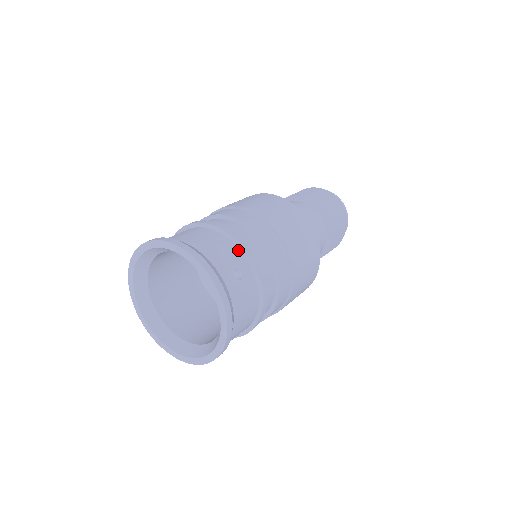
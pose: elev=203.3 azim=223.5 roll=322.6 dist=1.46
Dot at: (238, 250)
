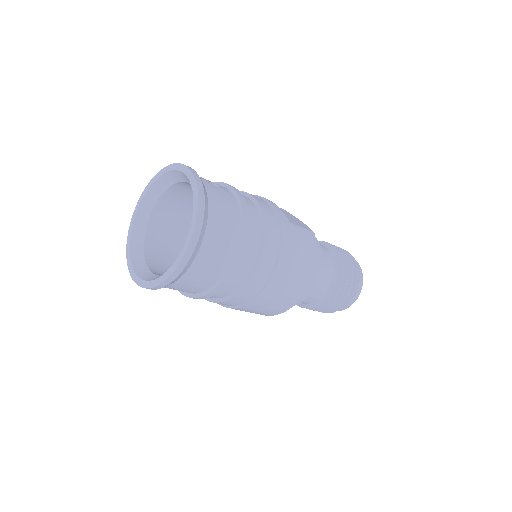
Dot at: occluded
